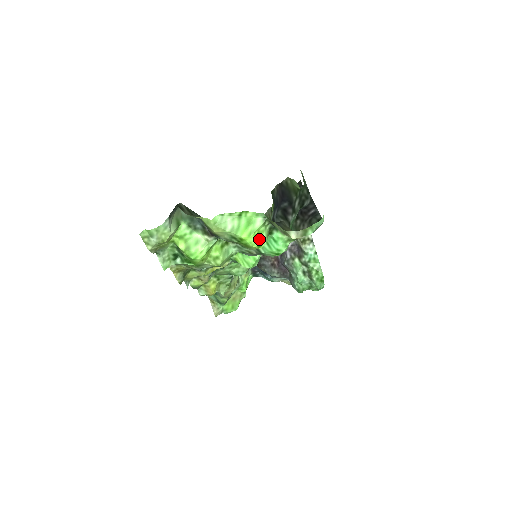
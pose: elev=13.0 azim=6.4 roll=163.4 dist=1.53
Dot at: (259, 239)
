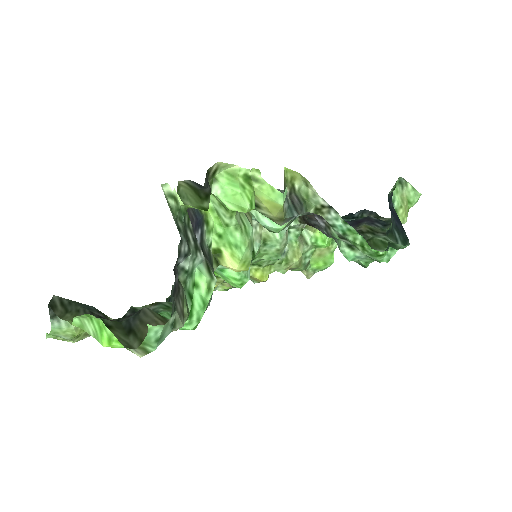
Dot at: occluded
